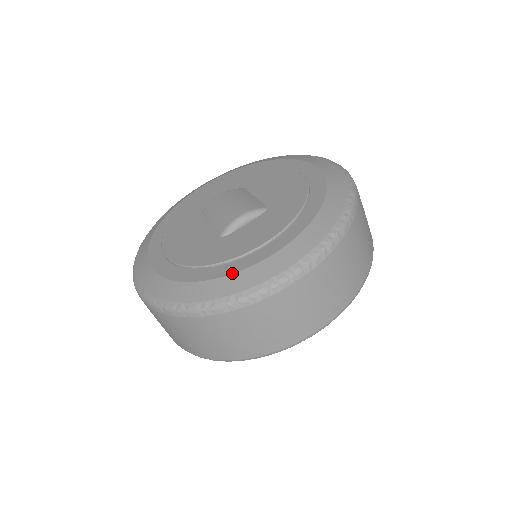
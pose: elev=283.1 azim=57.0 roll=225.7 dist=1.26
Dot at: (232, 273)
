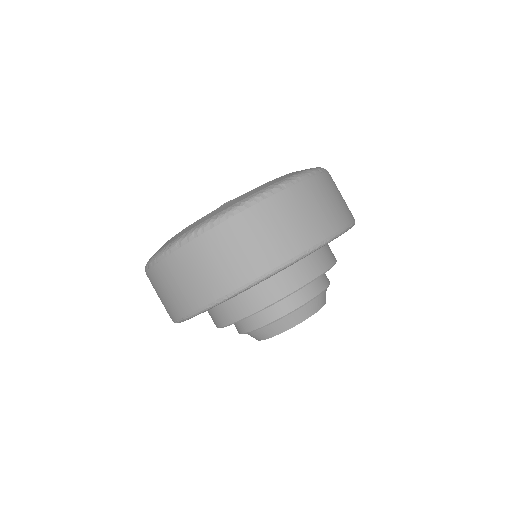
Dot at: occluded
